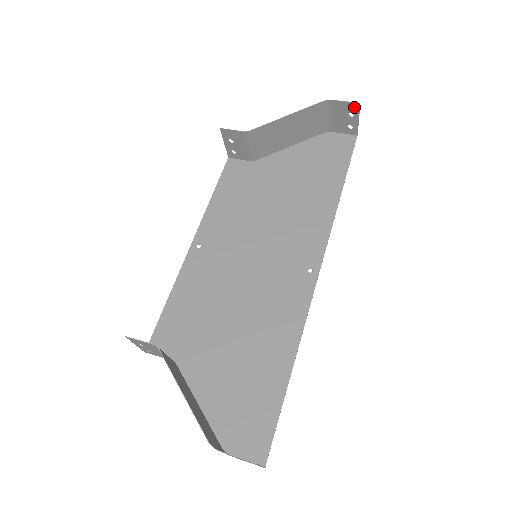
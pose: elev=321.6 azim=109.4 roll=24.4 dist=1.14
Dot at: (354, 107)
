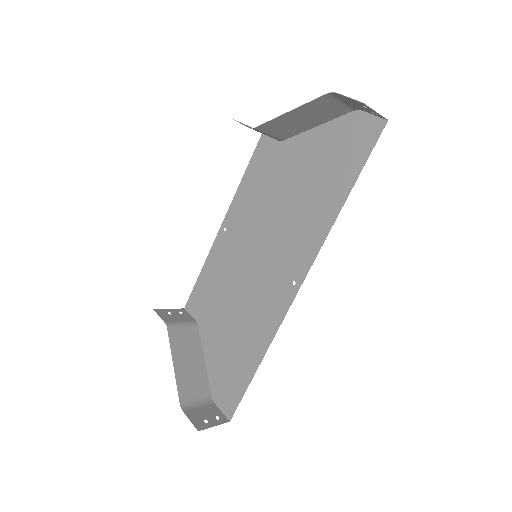
Dot at: (361, 103)
